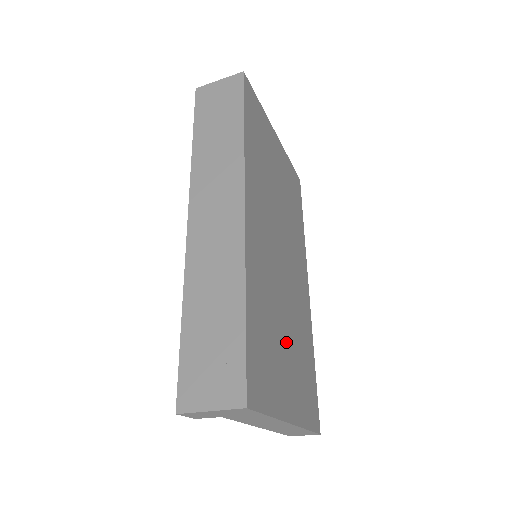
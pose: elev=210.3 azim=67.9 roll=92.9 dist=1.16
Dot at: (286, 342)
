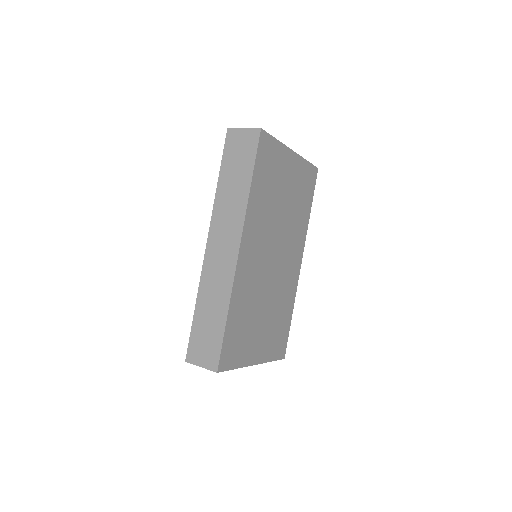
Dot at: (262, 318)
